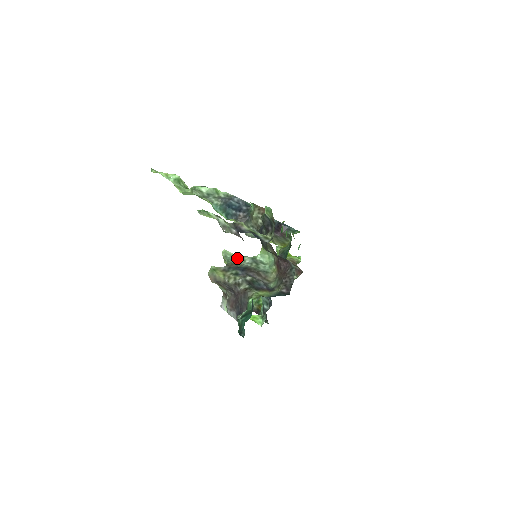
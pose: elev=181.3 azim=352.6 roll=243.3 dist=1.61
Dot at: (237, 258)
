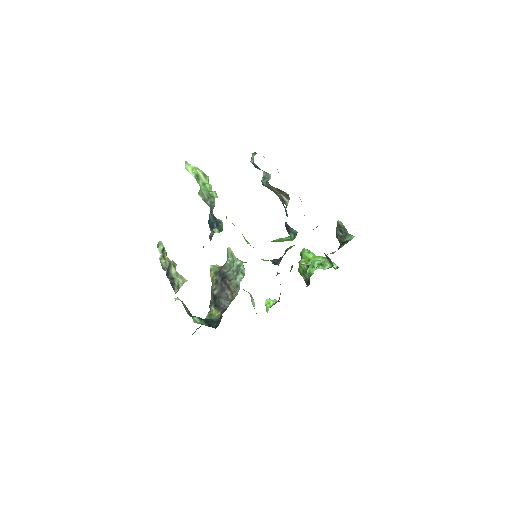
Dot at: (233, 260)
